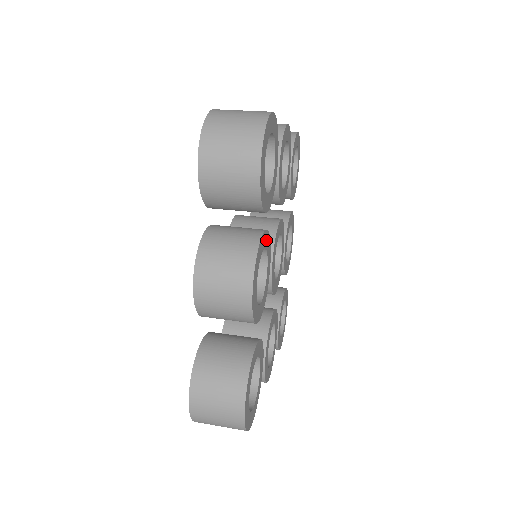
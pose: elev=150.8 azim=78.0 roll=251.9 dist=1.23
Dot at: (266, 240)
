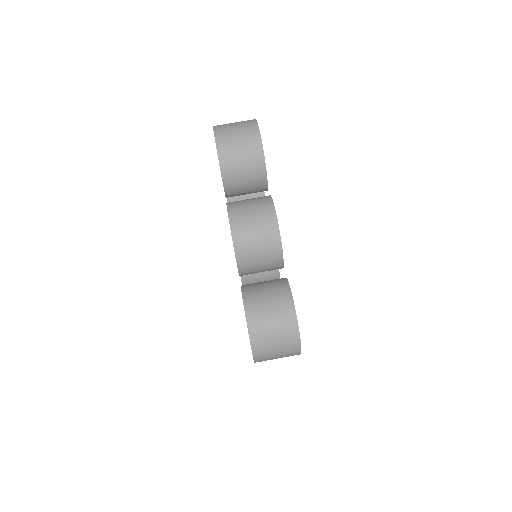
Dot at: occluded
